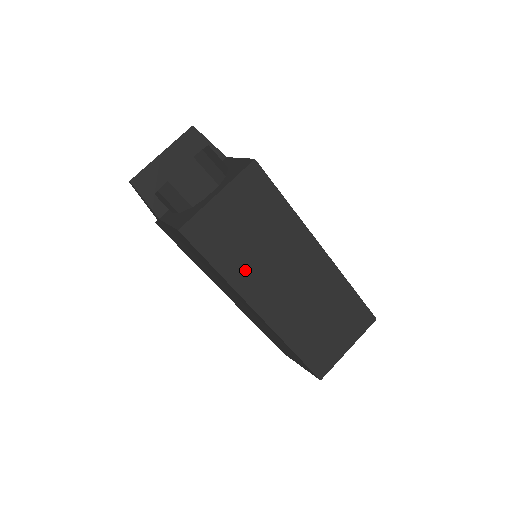
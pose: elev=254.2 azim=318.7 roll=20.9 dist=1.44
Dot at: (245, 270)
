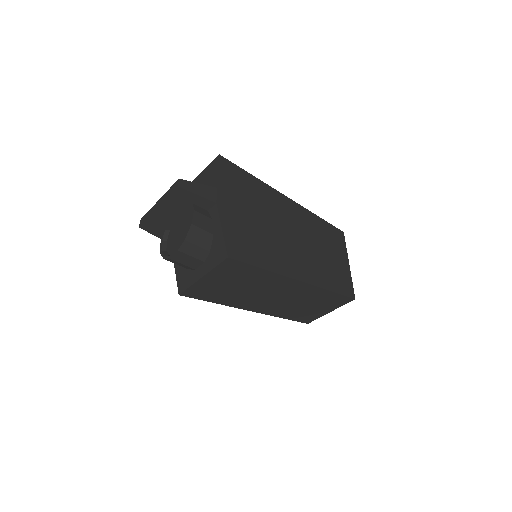
Dot at: (237, 299)
